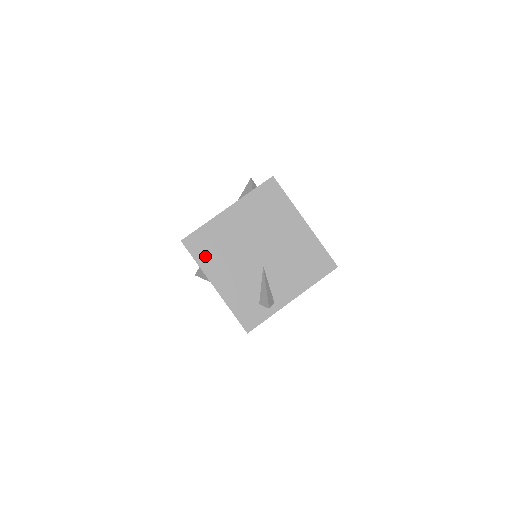
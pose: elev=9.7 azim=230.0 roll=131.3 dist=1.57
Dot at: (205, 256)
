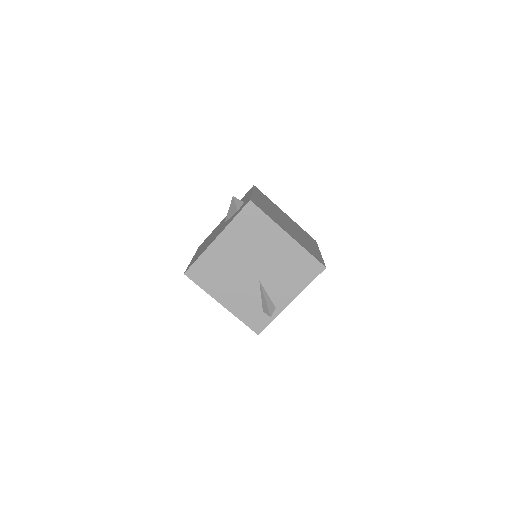
Dot at: (208, 282)
